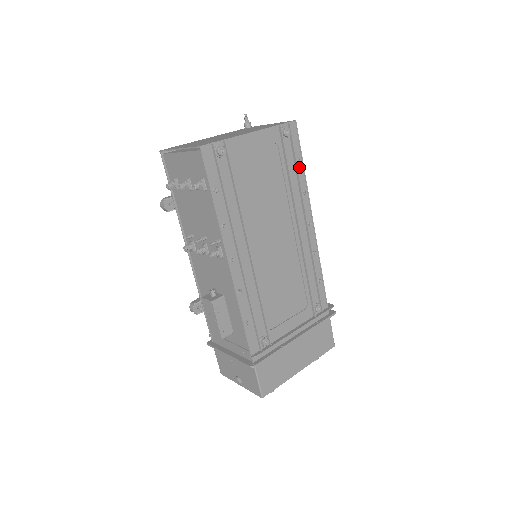
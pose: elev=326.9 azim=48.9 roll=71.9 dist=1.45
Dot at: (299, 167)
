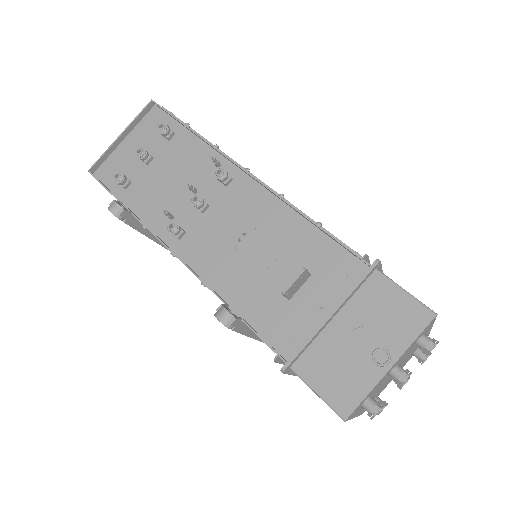
Dot at: occluded
